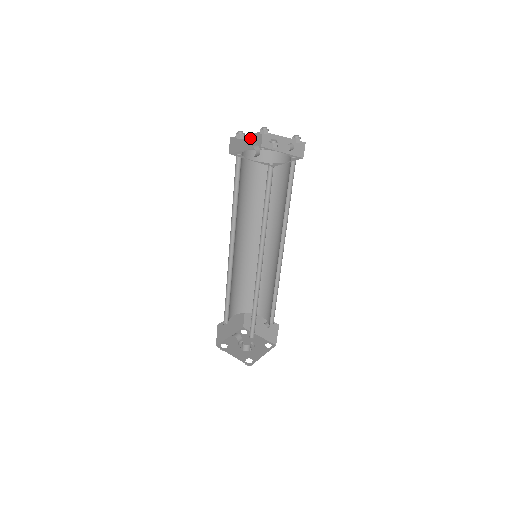
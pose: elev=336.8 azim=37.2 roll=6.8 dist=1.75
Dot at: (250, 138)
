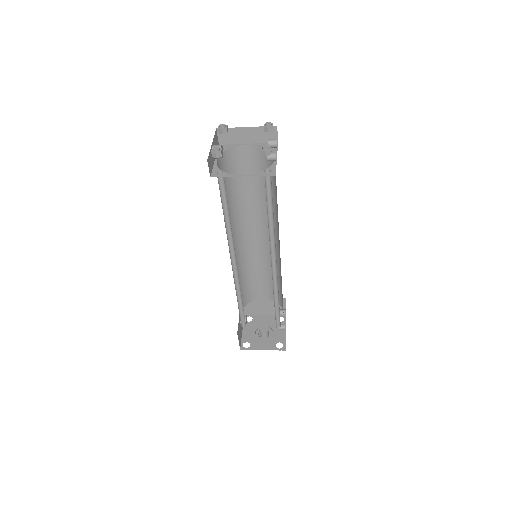
Dot at: (254, 131)
